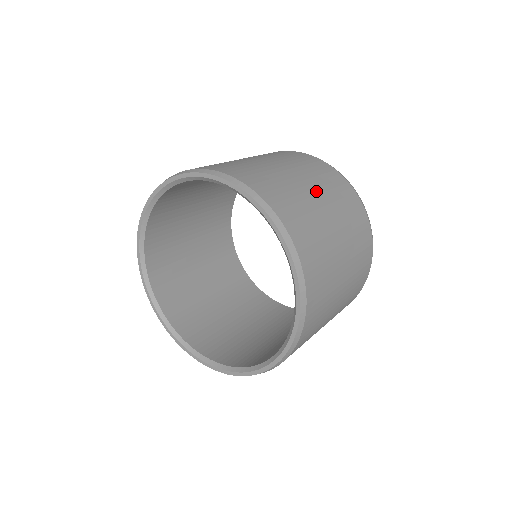
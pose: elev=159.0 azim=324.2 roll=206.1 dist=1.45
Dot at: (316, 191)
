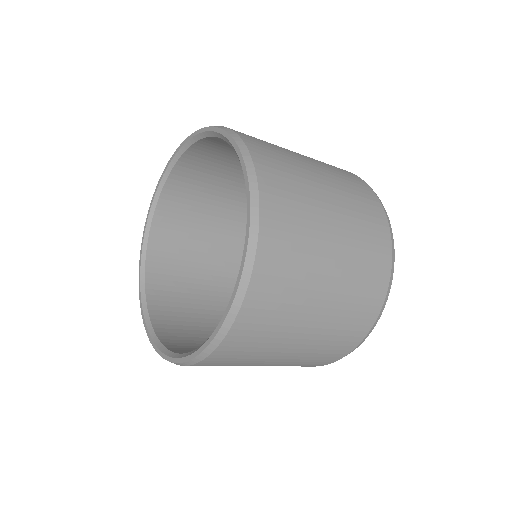
Dot at: (333, 201)
